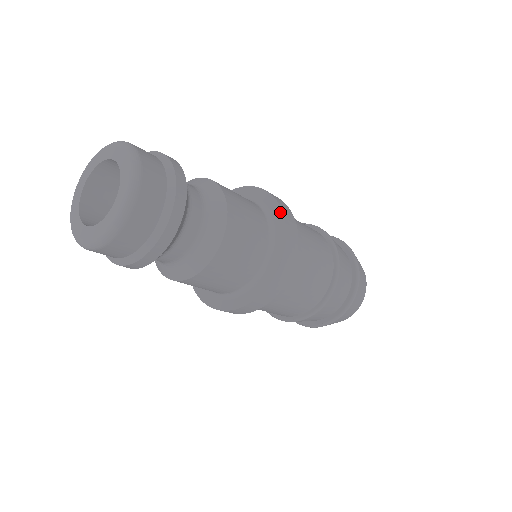
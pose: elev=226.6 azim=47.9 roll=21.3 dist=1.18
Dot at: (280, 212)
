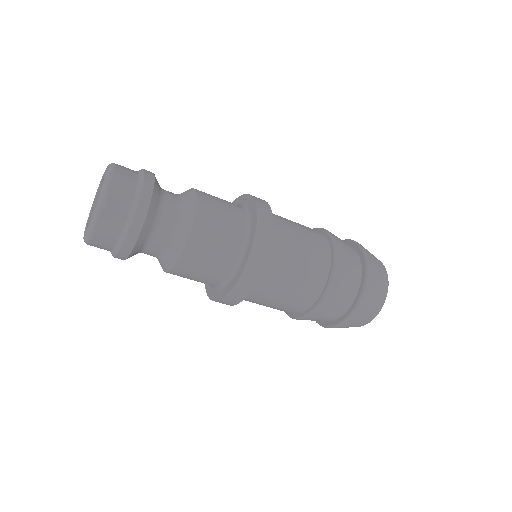
Dot at: (255, 207)
